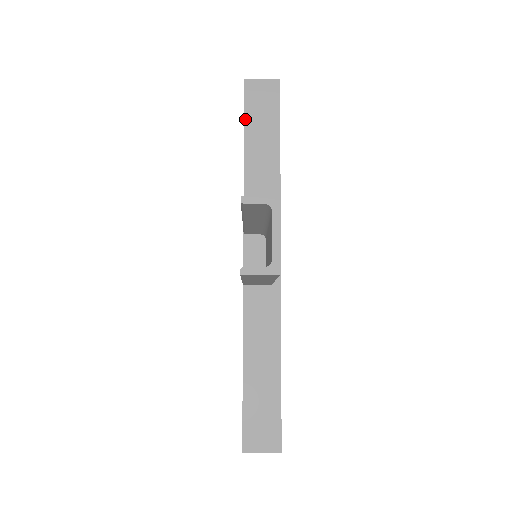
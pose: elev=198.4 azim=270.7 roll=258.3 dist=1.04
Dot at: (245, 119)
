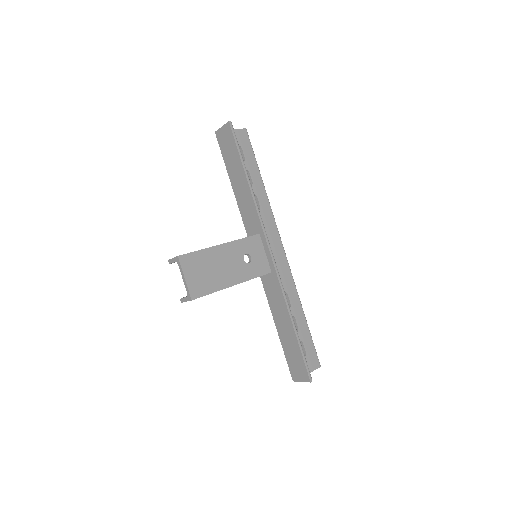
Dot at: (224, 161)
